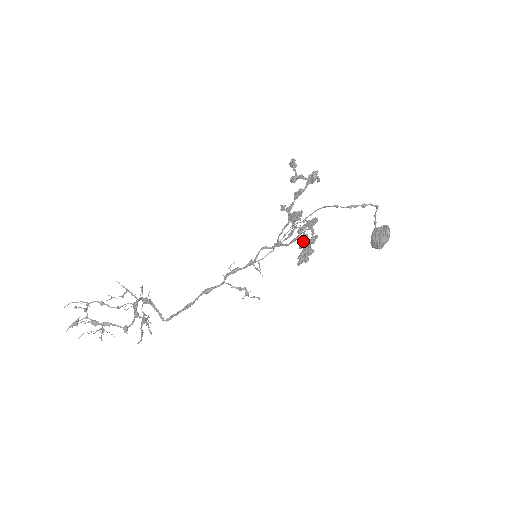
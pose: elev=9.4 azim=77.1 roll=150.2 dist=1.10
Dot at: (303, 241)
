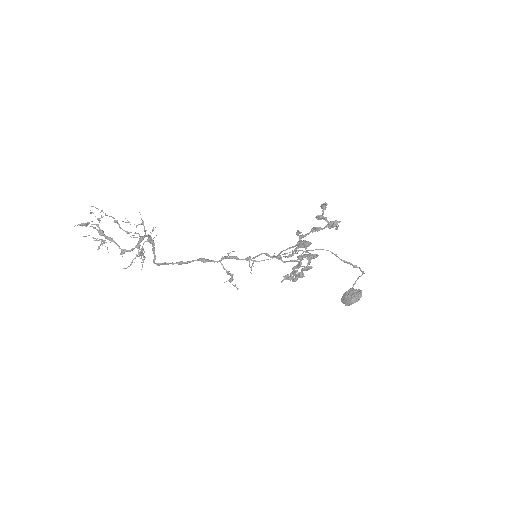
Dot at: (298, 265)
